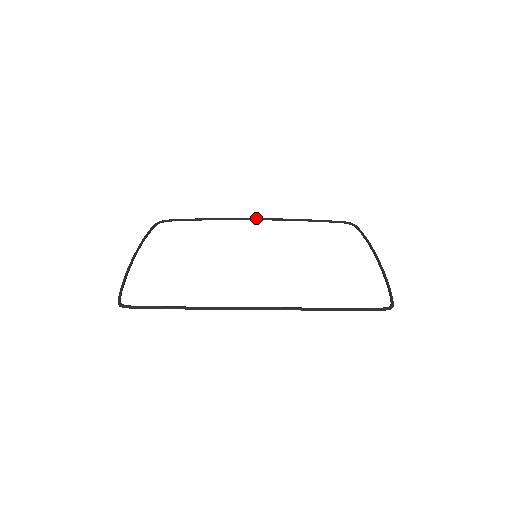
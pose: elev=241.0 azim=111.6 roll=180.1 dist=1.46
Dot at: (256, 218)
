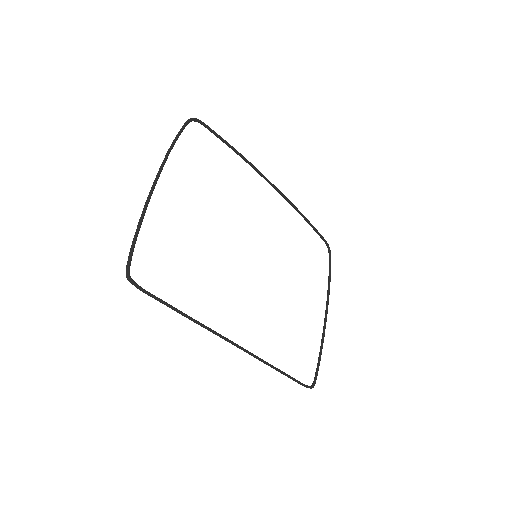
Dot at: (273, 185)
